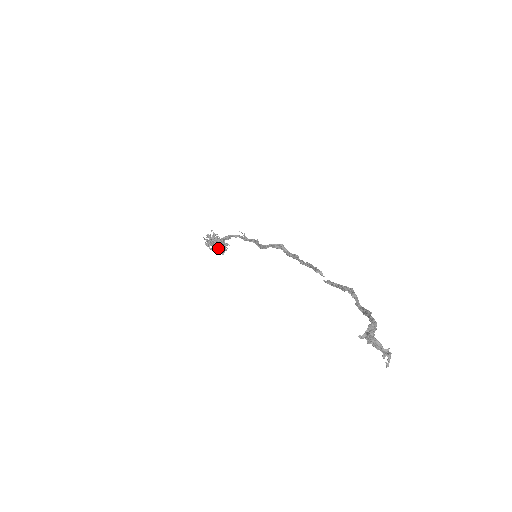
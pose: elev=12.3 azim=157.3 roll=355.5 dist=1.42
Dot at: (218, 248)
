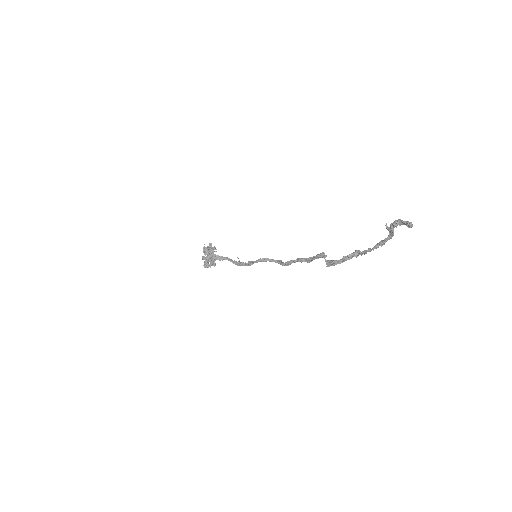
Dot at: (209, 257)
